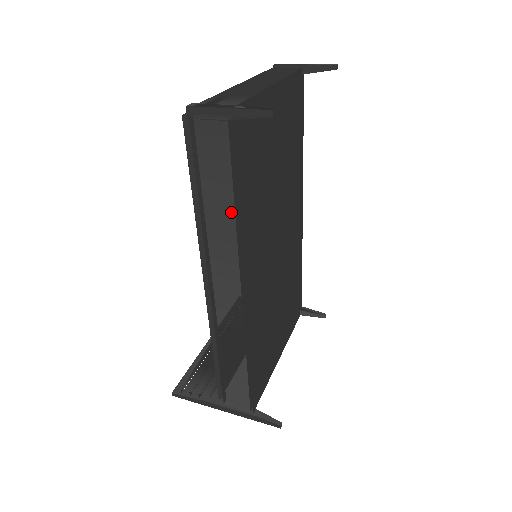
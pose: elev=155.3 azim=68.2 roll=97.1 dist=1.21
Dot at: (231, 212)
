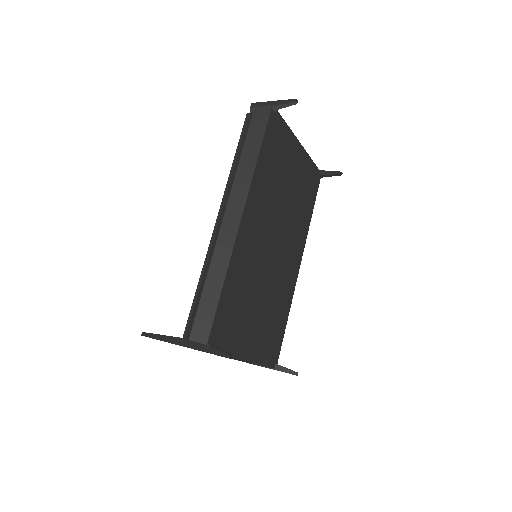
Dot at: (255, 158)
